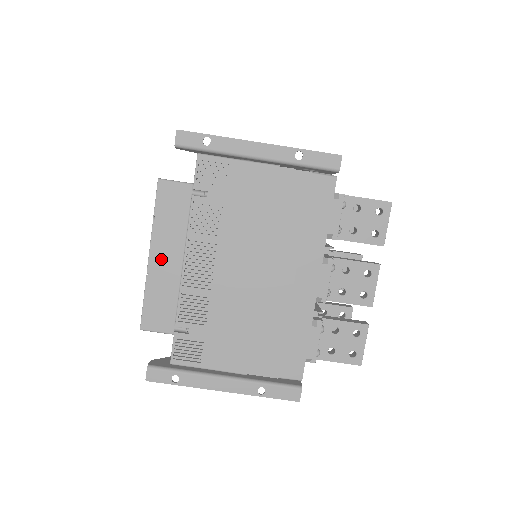
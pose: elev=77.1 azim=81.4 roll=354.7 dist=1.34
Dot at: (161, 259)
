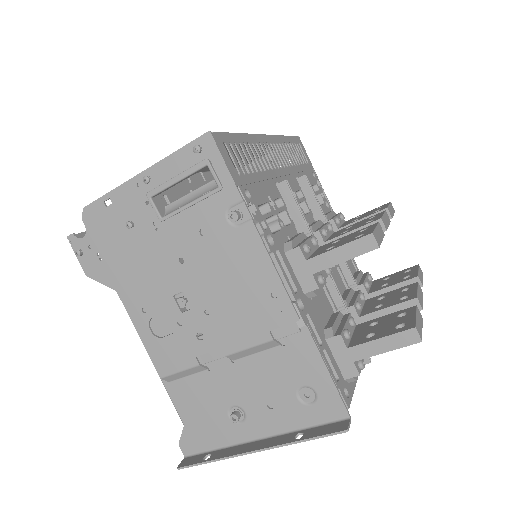
Dot at: occluded
